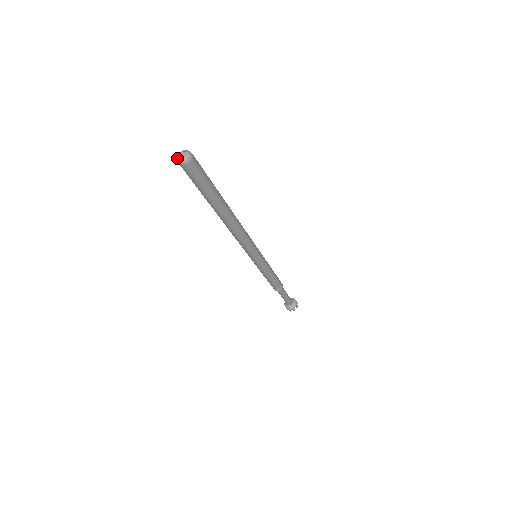
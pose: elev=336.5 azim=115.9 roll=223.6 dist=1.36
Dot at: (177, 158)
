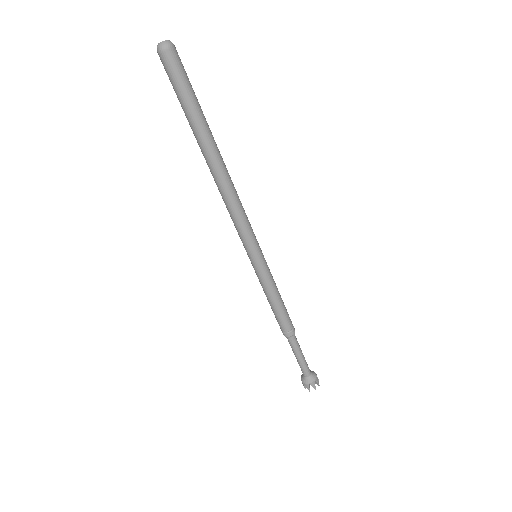
Dot at: (157, 46)
